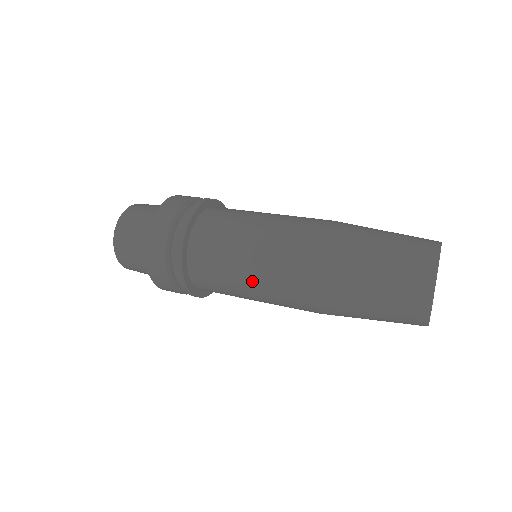
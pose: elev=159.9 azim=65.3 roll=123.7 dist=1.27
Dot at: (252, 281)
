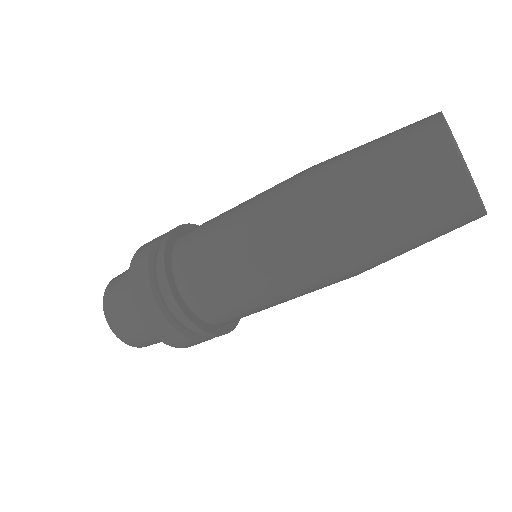
Dot at: (250, 266)
